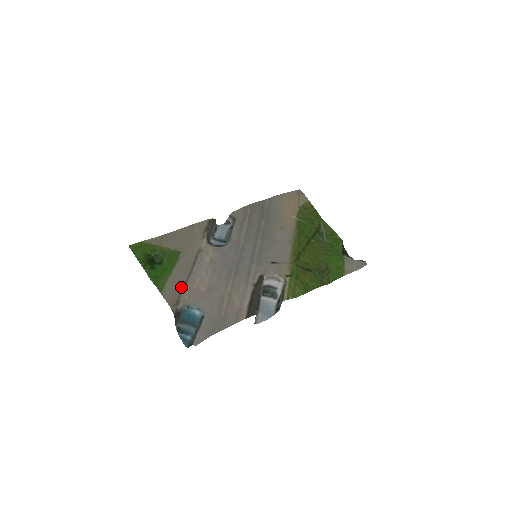
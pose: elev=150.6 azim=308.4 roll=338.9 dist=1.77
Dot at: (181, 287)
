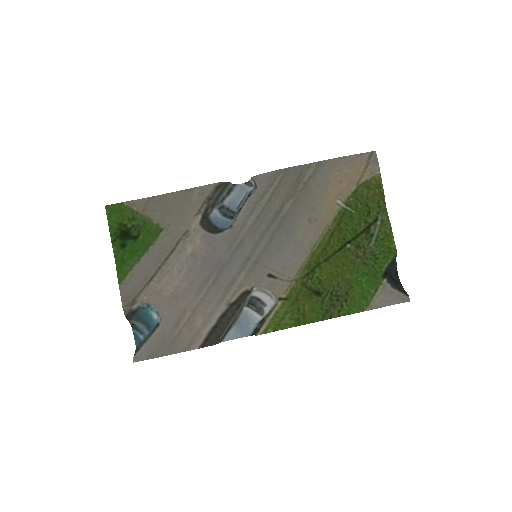
Dot at: (144, 283)
